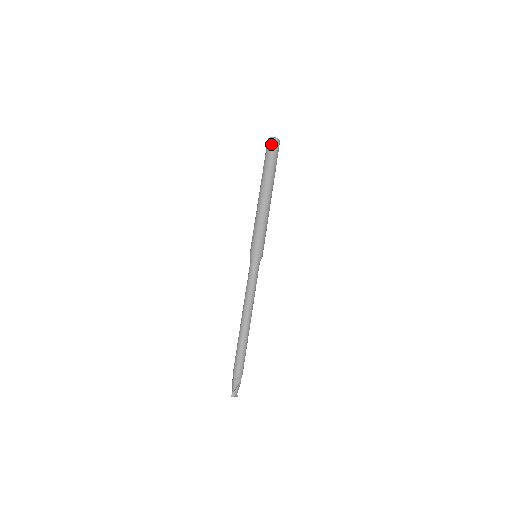
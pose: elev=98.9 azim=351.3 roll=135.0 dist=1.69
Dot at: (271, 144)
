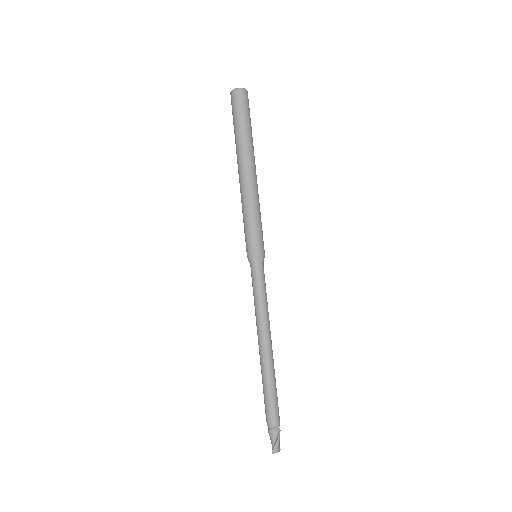
Dot at: (236, 98)
